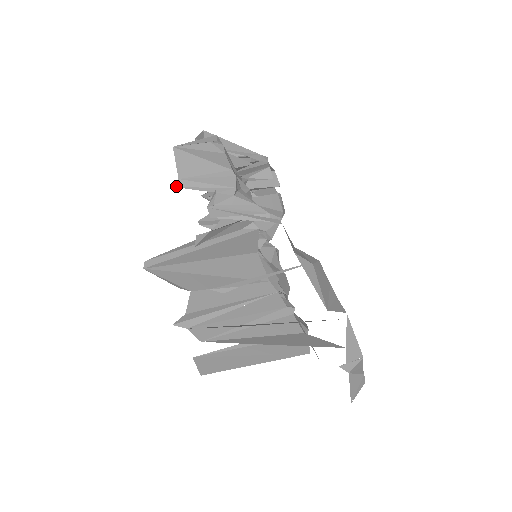
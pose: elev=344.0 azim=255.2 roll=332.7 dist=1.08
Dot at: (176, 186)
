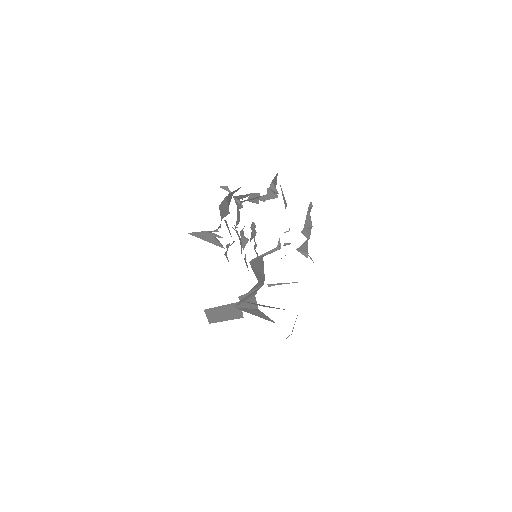
Dot at: (301, 231)
